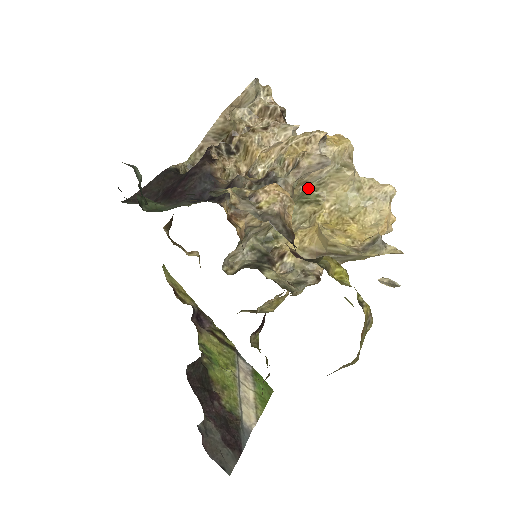
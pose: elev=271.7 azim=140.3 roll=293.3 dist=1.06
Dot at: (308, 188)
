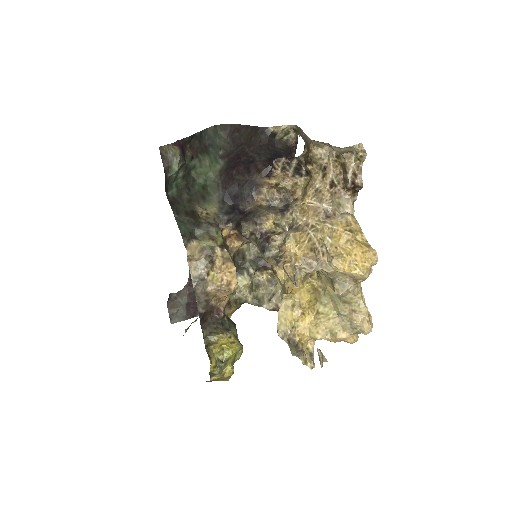
Dot at: occluded
